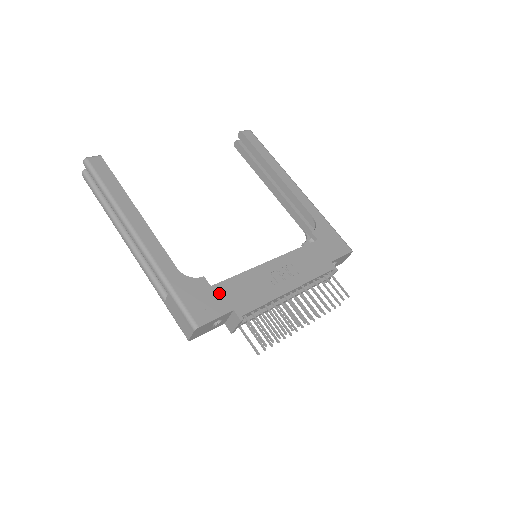
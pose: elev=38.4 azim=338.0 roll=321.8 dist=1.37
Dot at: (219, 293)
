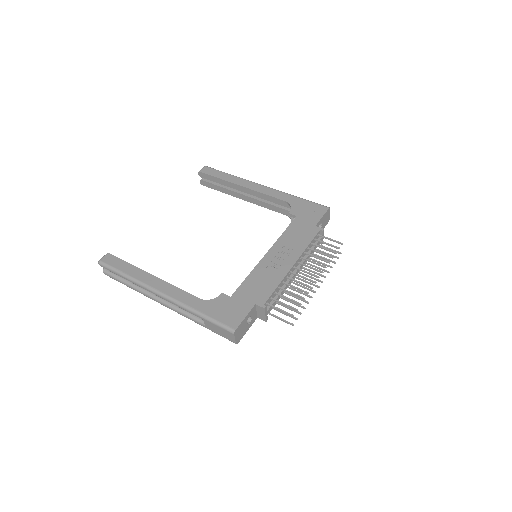
Dot at: (239, 298)
